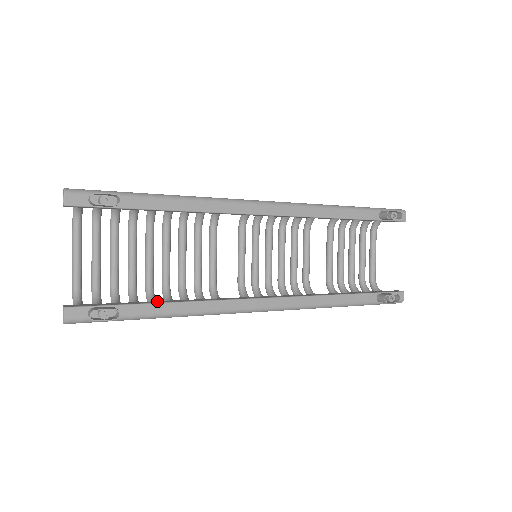
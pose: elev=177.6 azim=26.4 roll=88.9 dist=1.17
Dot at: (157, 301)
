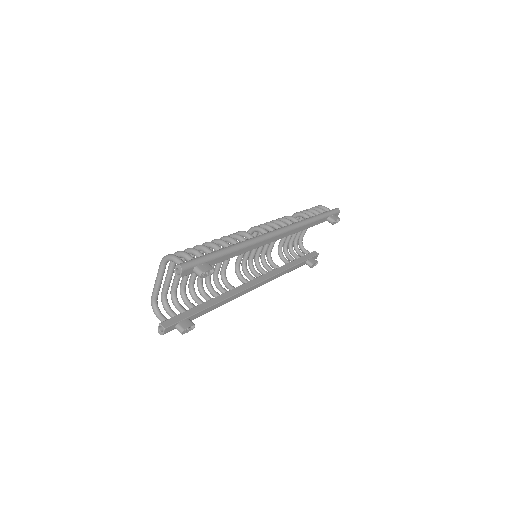
Dot at: (205, 303)
